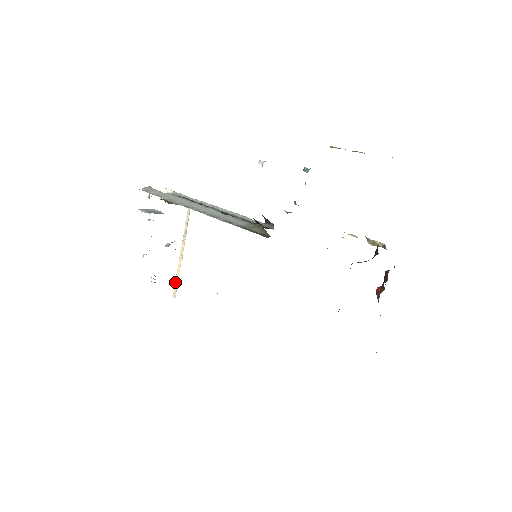
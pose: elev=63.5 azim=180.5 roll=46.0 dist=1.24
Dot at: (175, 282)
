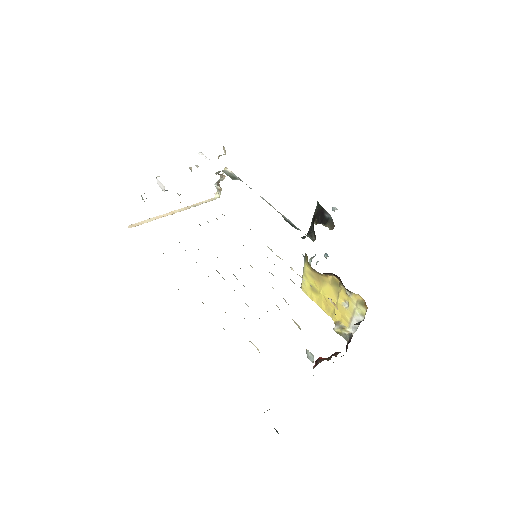
Dot at: (144, 220)
